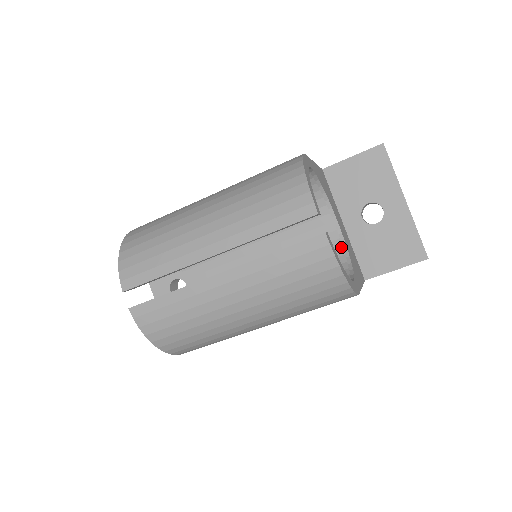
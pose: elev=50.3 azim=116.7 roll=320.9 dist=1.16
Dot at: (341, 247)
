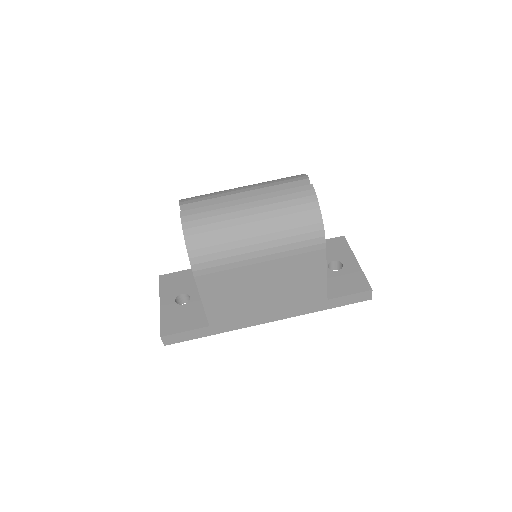
Dot at: occluded
